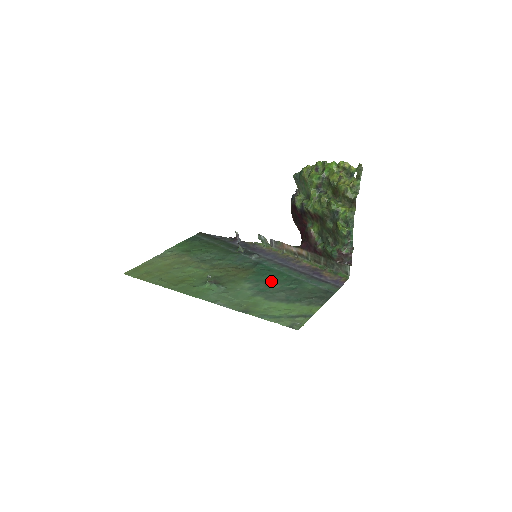
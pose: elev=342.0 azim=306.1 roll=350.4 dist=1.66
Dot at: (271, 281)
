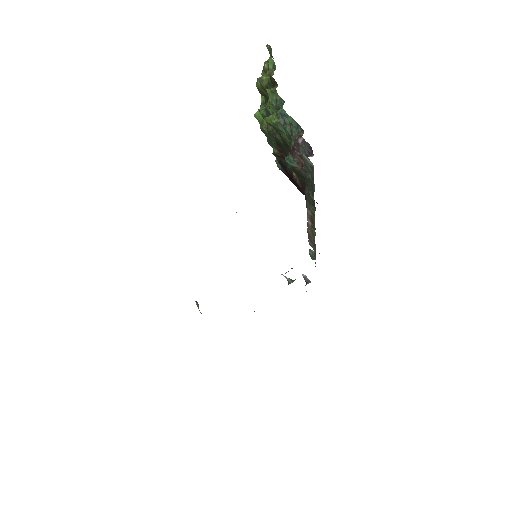
Dot at: occluded
